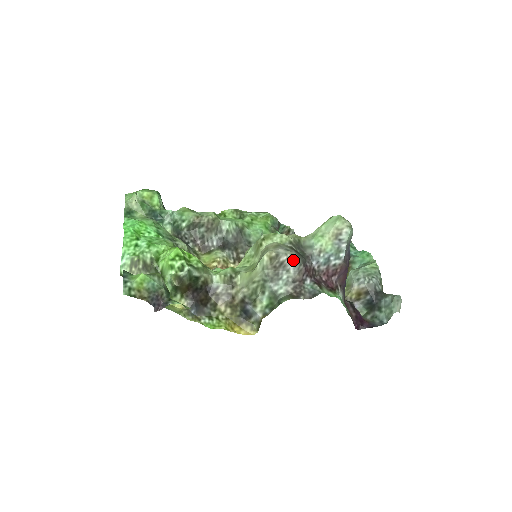
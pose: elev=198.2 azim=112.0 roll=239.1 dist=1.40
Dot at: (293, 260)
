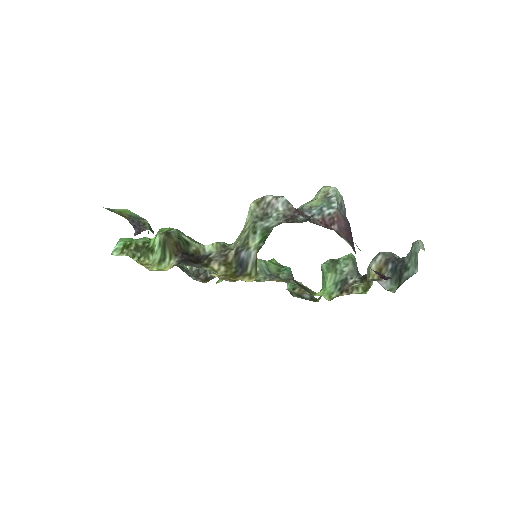
Dot at: (279, 198)
